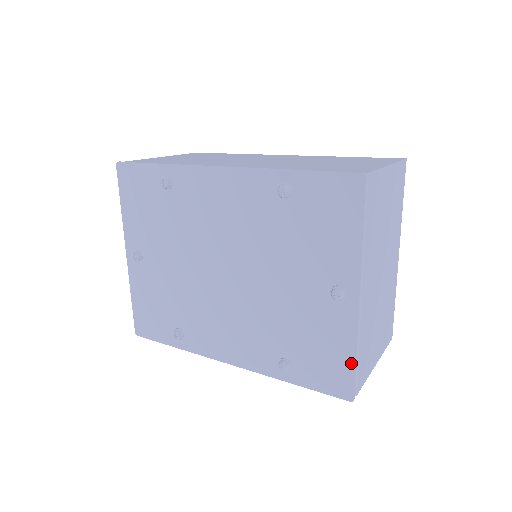
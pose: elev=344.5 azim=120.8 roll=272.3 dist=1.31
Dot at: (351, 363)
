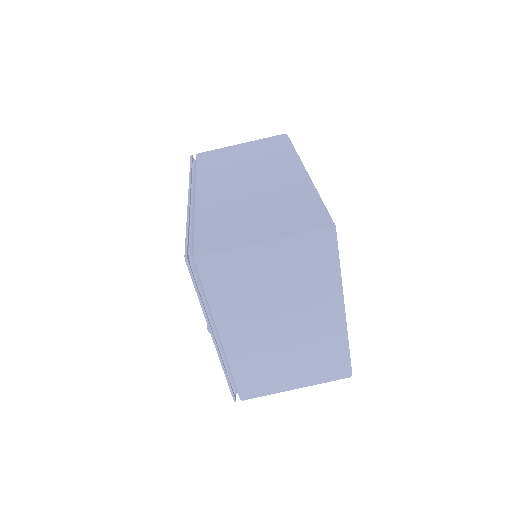
Dot at: (226, 378)
